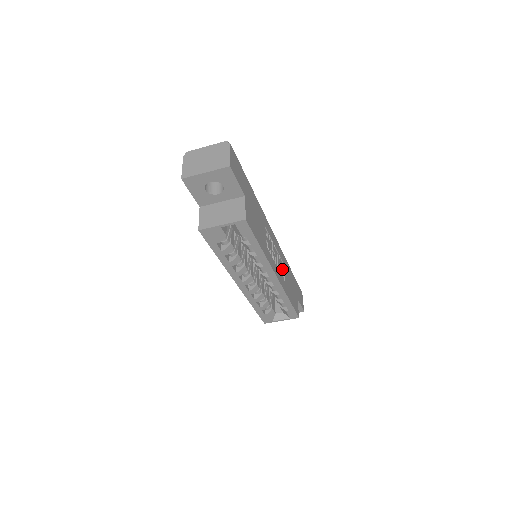
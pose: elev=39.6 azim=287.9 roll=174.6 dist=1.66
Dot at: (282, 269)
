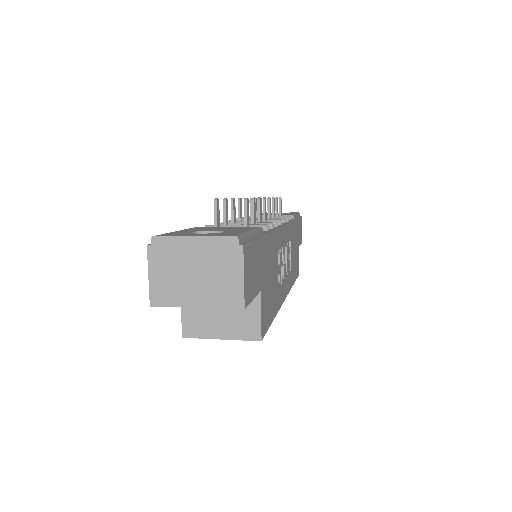
Dot at: occluded
